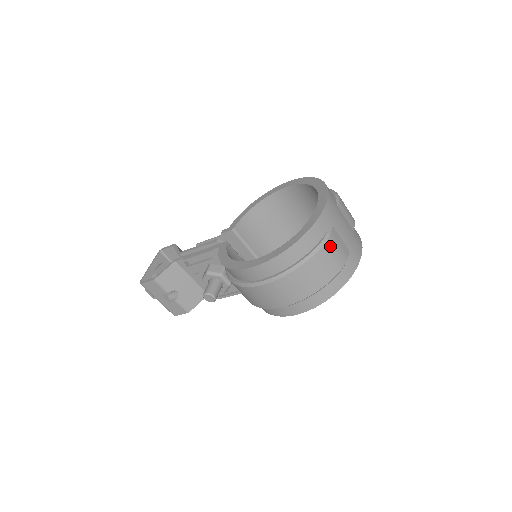
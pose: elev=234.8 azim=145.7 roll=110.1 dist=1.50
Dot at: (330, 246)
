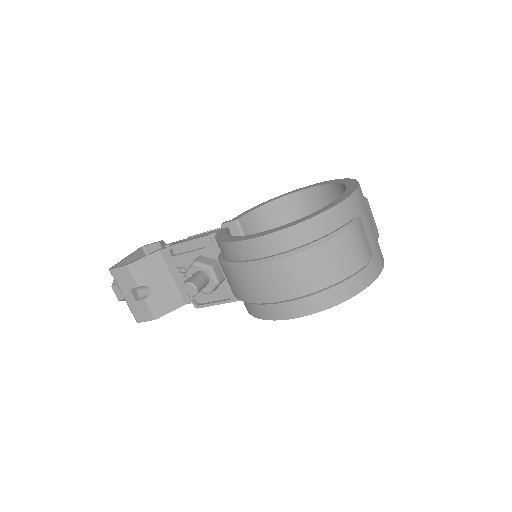
Dot at: (355, 234)
